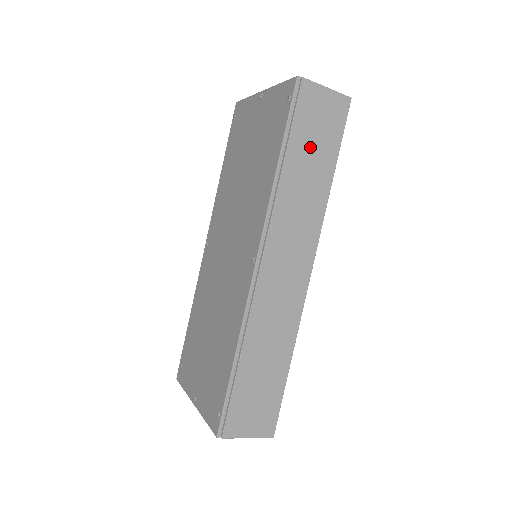
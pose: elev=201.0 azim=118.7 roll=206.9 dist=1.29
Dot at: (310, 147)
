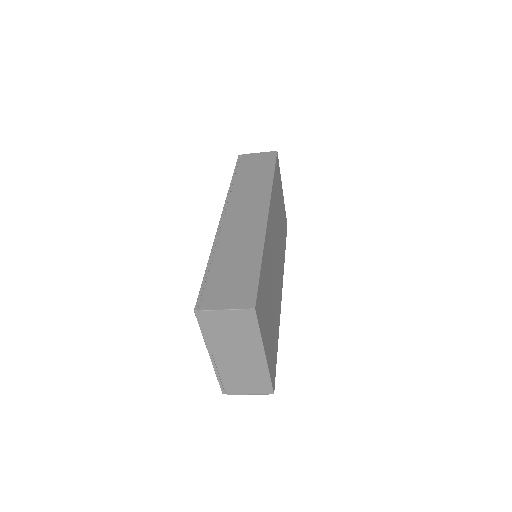
Dot at: (253, 170)
